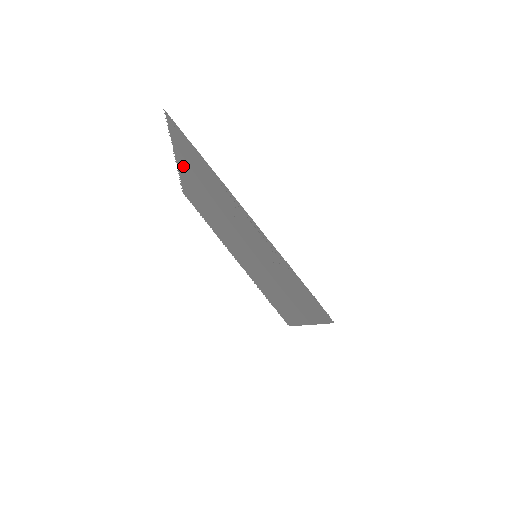
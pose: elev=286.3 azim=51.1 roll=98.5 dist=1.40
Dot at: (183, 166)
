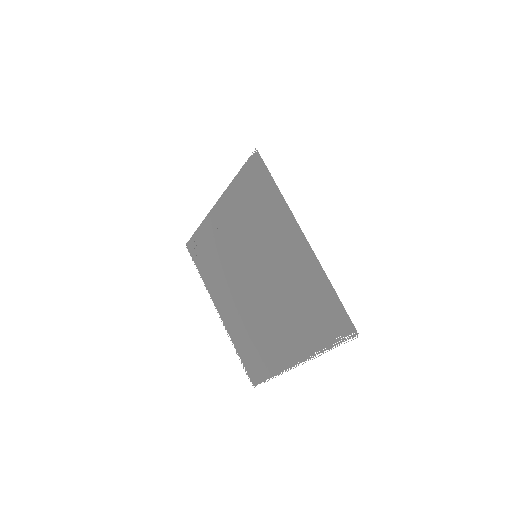
Dot at: (217, 298)
